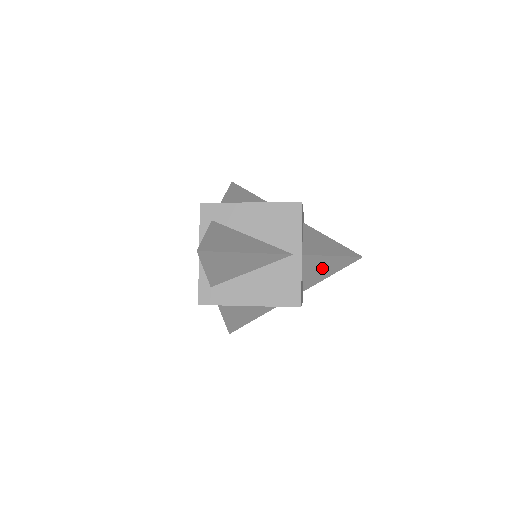
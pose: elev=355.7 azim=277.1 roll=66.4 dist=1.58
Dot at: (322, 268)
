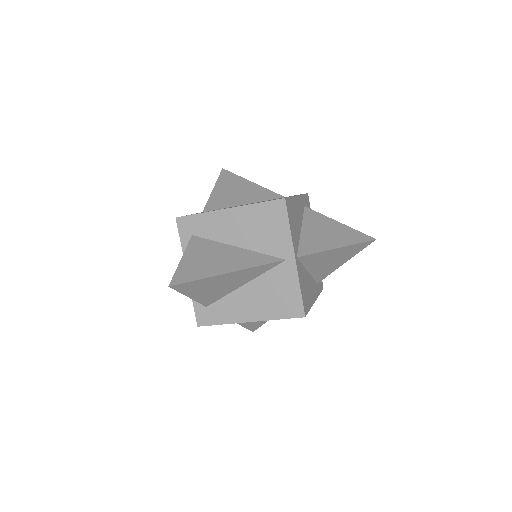
Dot at: (329, 261)
